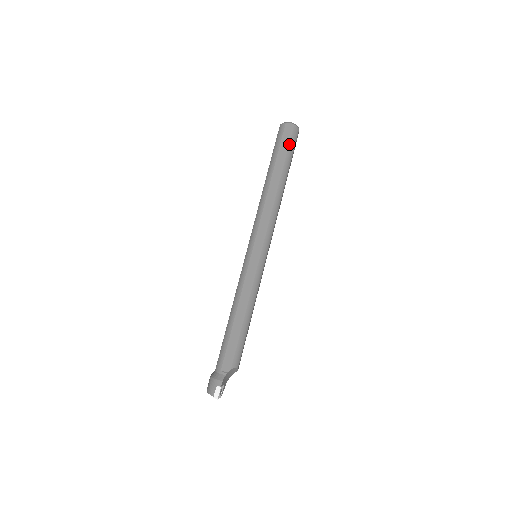
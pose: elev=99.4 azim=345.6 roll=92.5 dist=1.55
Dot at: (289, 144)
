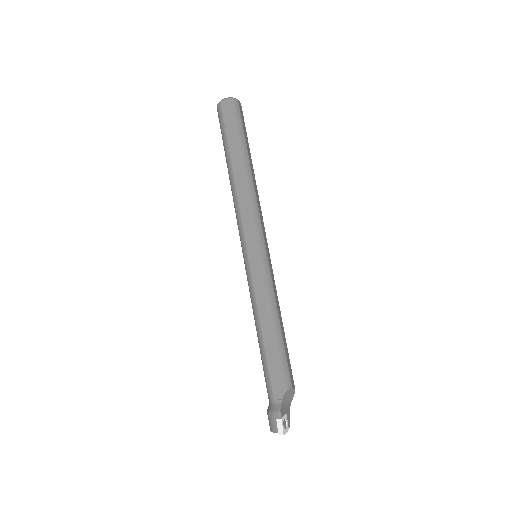
Dot at: (234, 121)
